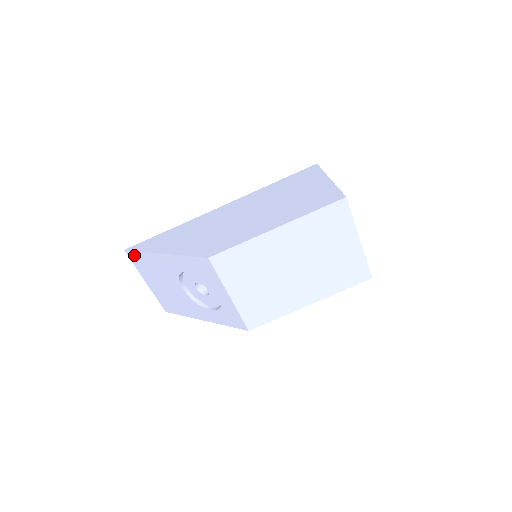
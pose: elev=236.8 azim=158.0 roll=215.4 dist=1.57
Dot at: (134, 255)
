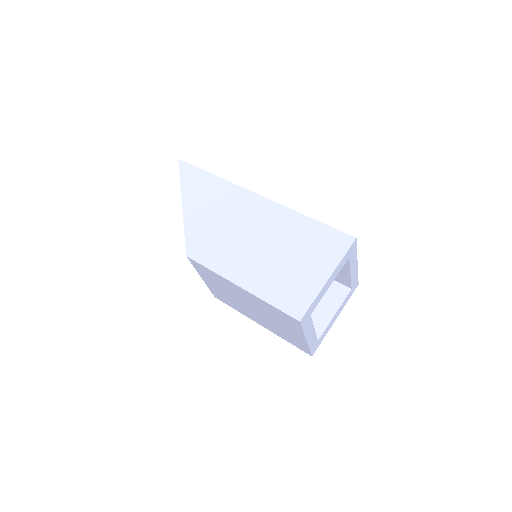
Dot at: occluded
